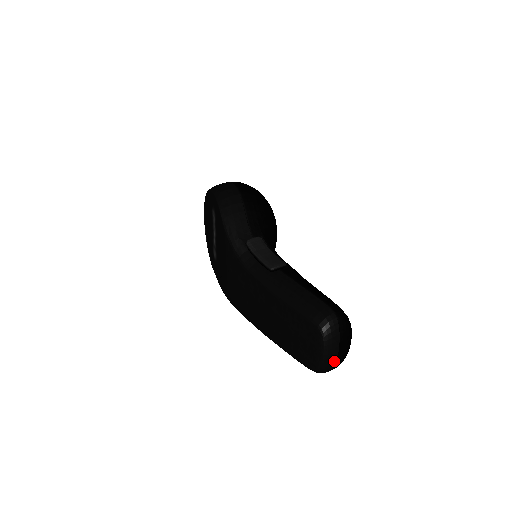
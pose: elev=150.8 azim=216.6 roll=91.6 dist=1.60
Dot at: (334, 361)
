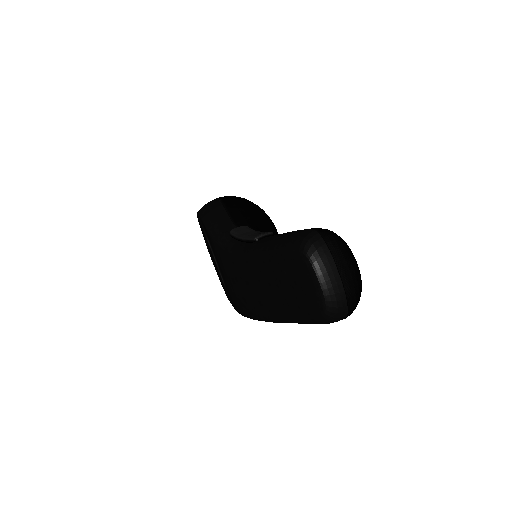
Dot at: (340, 292)
